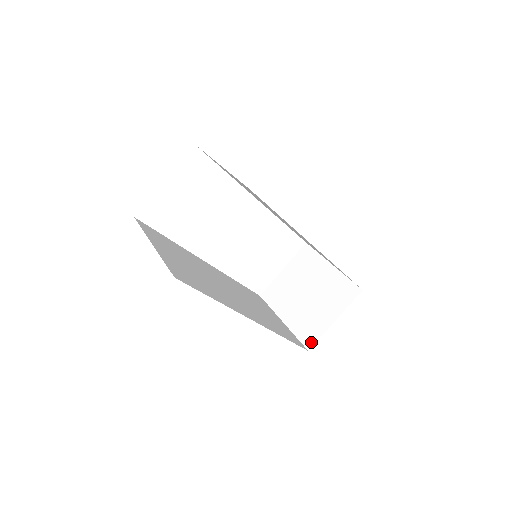
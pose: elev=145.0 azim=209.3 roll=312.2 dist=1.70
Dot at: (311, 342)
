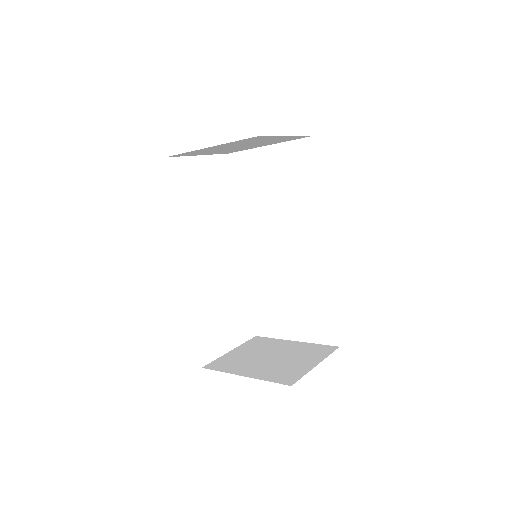
Dot at: (292, 380)
